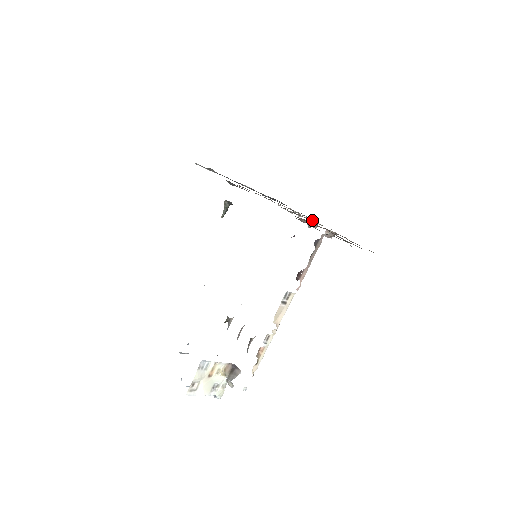
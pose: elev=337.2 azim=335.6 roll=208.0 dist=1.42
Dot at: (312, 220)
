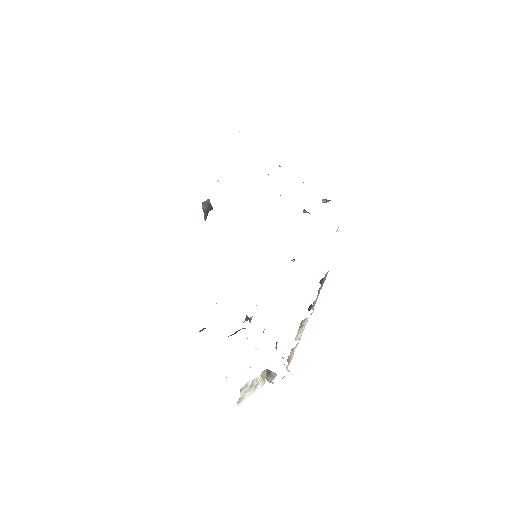
Dot at: occluded
